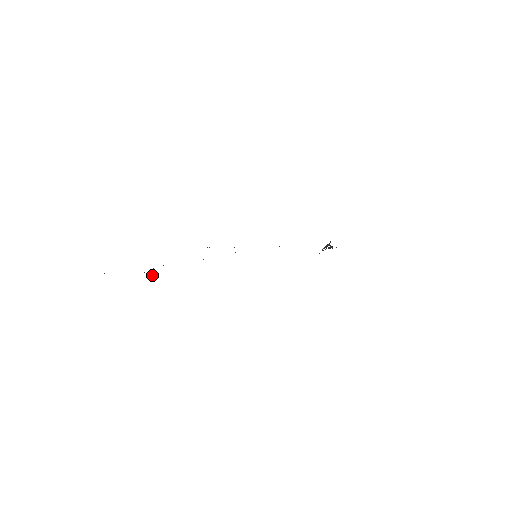
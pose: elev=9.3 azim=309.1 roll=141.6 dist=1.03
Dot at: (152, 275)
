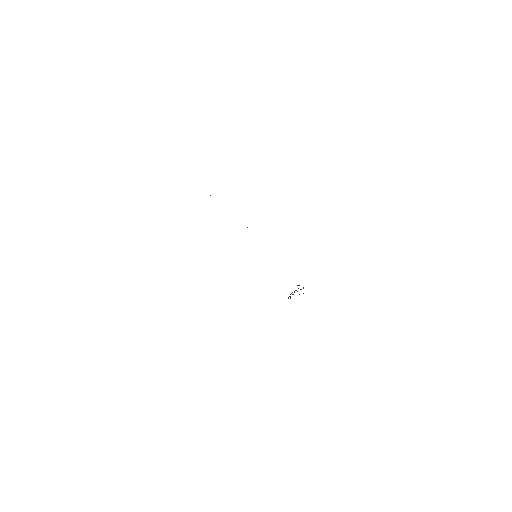
Dot at: occluded
